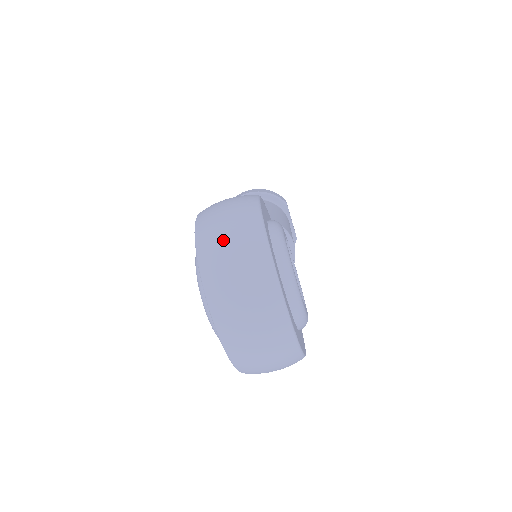
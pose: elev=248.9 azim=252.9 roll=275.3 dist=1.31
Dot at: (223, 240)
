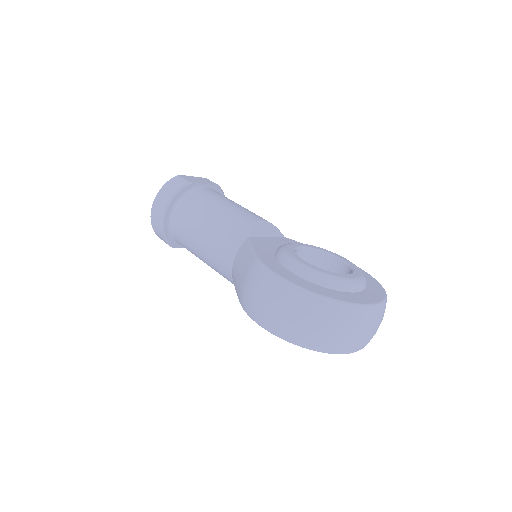
Dot at: (317, 331)
